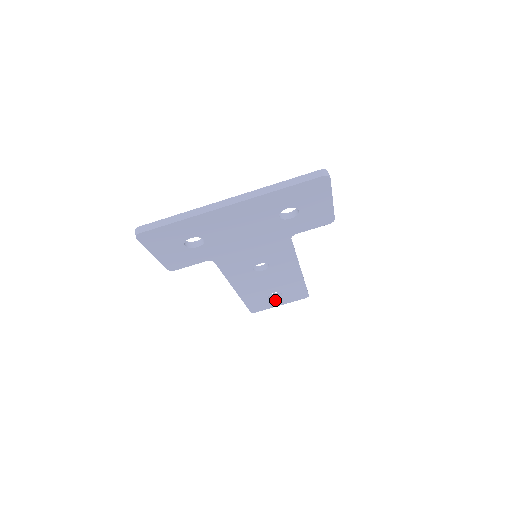
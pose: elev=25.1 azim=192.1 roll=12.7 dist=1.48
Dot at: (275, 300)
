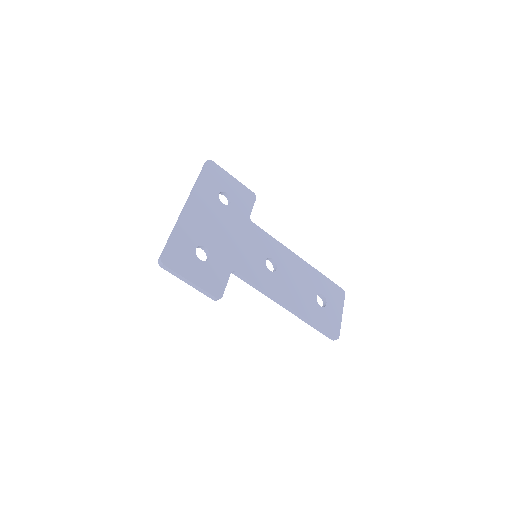
Dot at: (330, 309)
